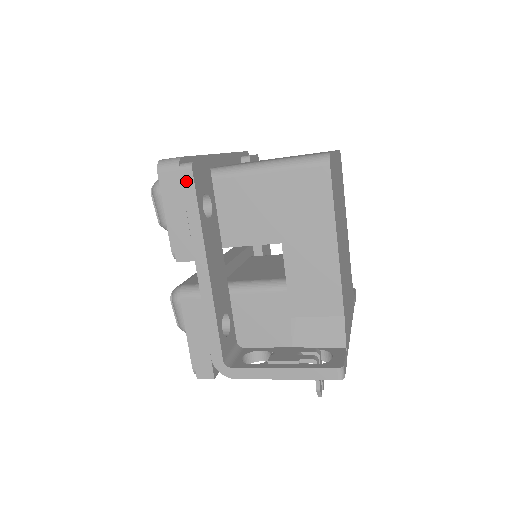
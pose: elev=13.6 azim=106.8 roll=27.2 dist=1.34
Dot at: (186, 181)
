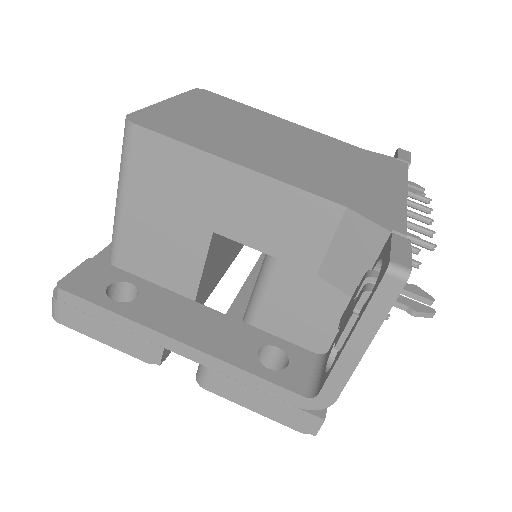
Dot at: (72, 302)
